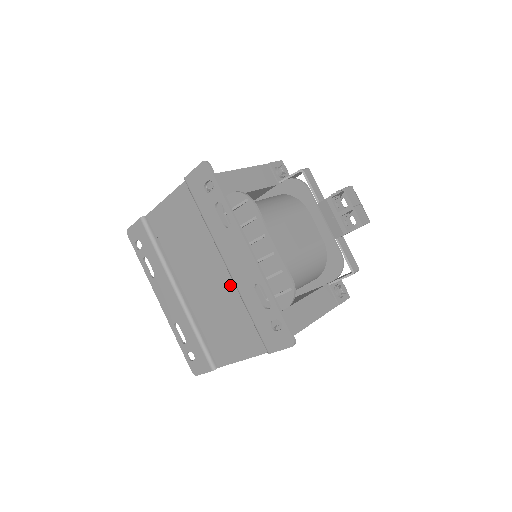
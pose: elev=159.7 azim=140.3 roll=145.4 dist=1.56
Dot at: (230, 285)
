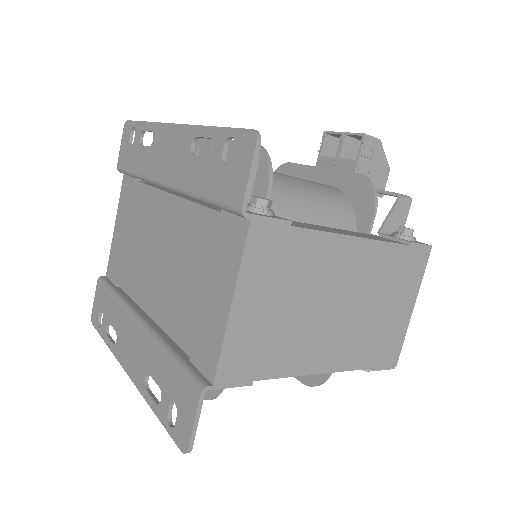
Dot at: (180, 212)
